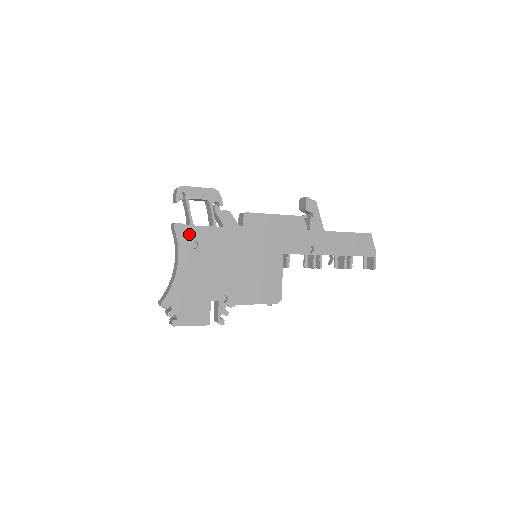
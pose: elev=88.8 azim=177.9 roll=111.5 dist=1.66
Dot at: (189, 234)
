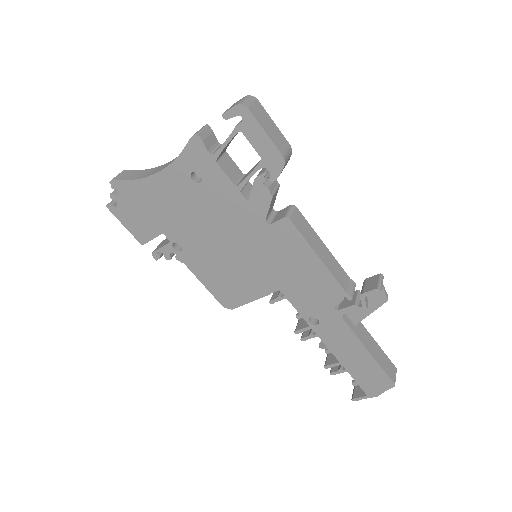
Dot at: (201, 162)
